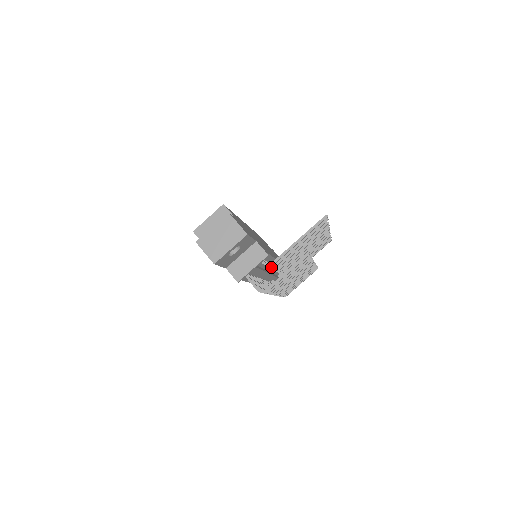
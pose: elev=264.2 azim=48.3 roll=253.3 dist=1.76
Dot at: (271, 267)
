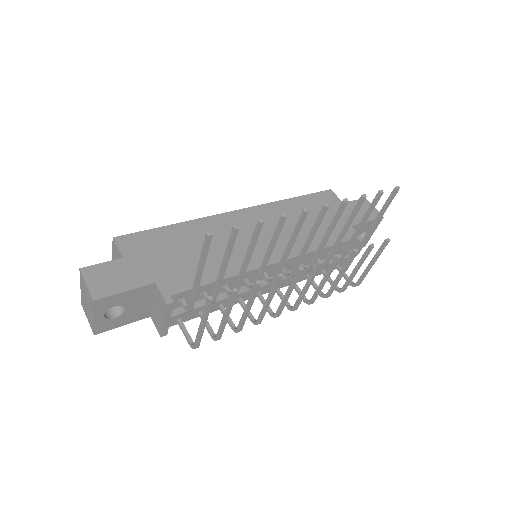
Dot at: occluded
